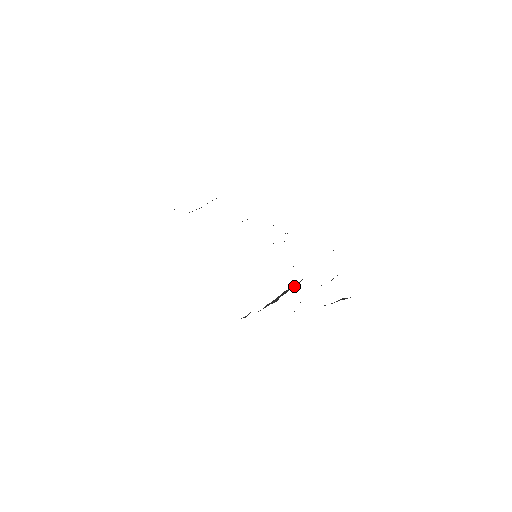
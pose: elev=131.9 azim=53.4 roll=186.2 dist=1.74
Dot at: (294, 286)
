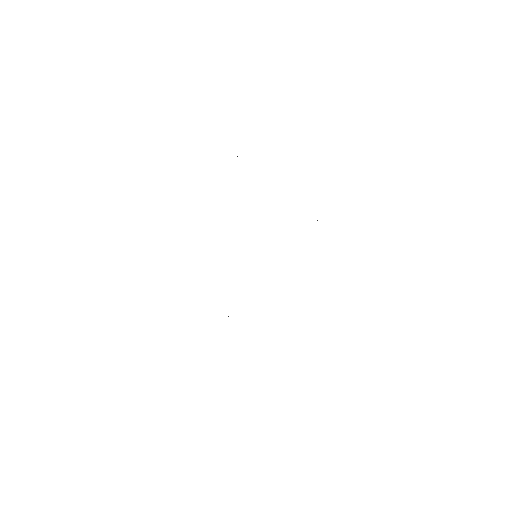
Dot at: occluded
